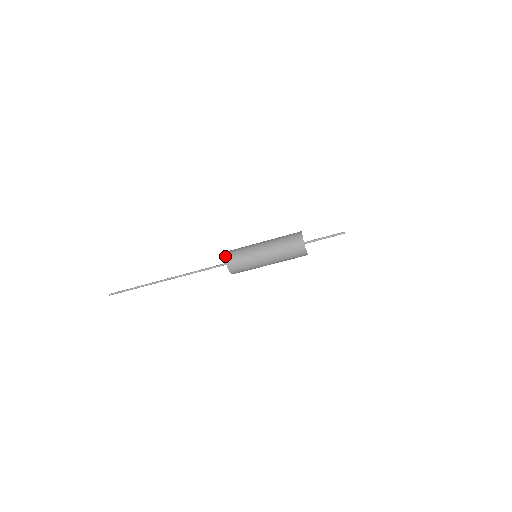
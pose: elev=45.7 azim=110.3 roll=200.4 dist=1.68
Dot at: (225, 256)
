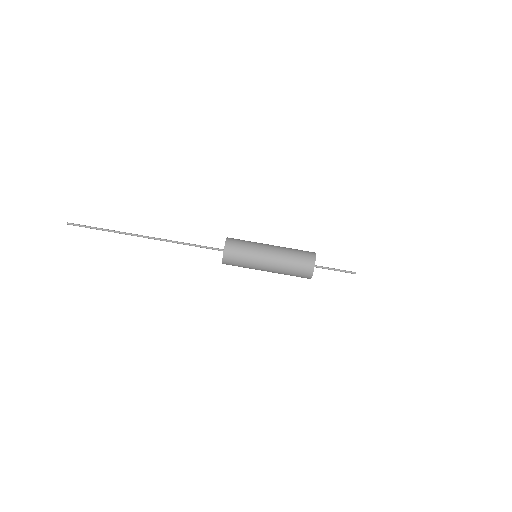
Dot at: (227, 238)
